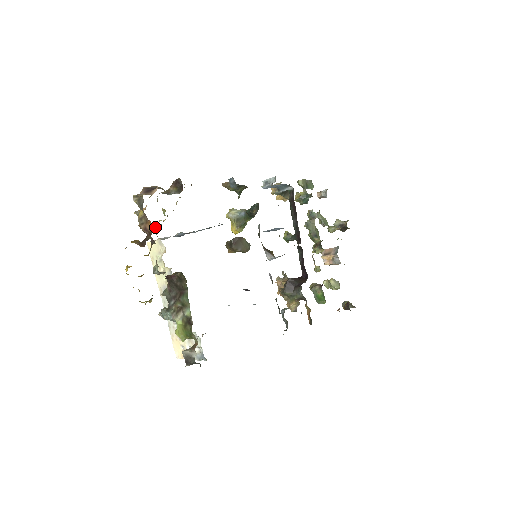
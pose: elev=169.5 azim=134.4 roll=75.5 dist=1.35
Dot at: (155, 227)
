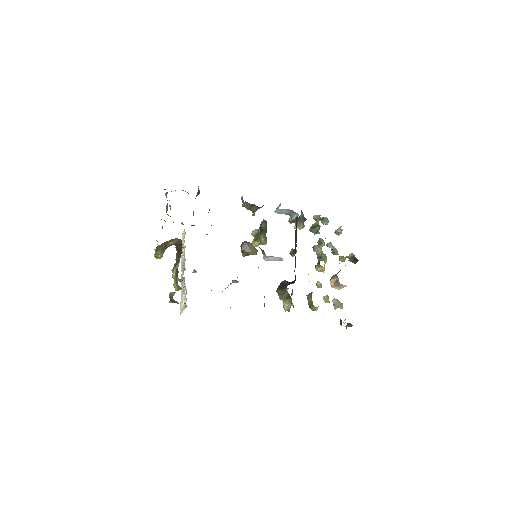
Dot at: occluded
